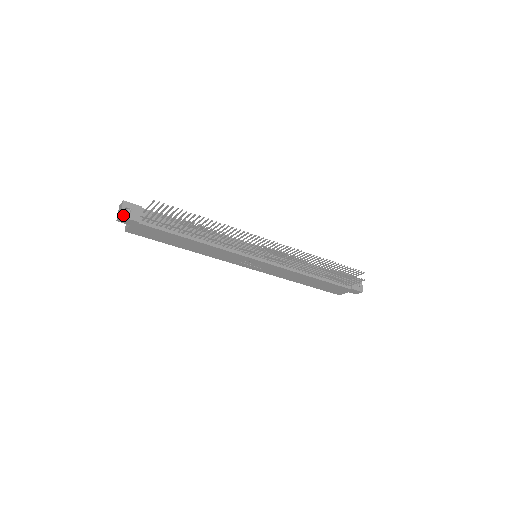
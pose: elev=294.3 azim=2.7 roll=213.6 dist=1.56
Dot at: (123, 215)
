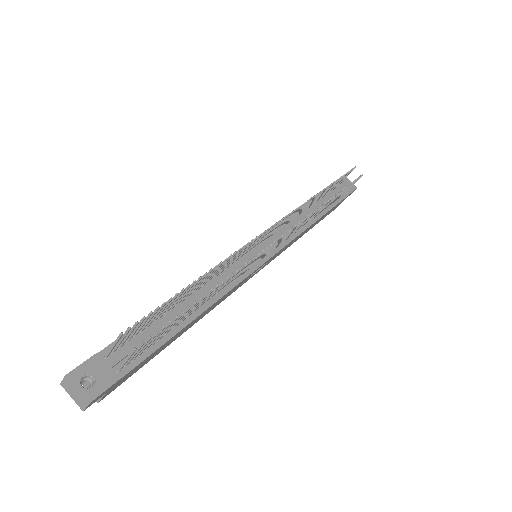
Dot at: (90, 397)
